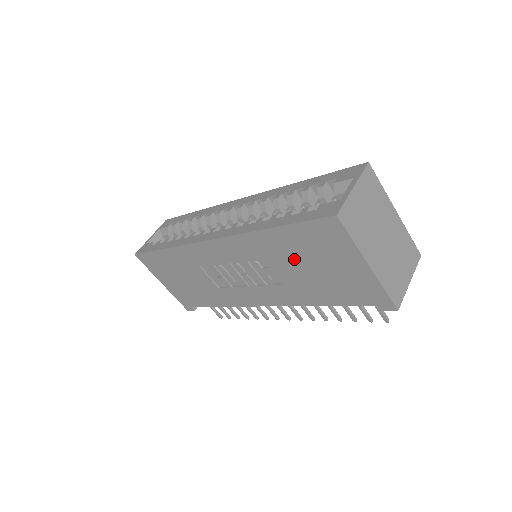
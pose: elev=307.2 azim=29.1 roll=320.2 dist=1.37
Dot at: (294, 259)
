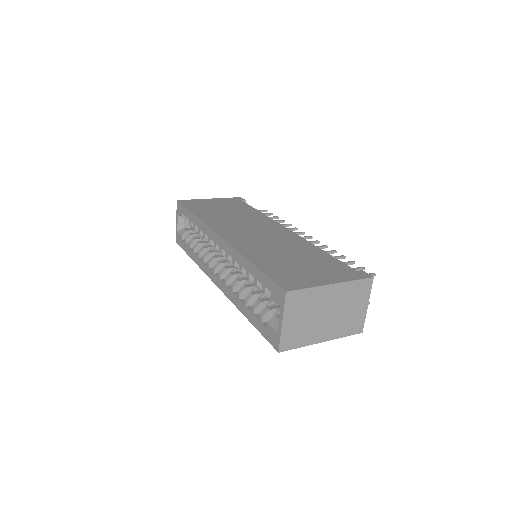
Dot at: occluded
